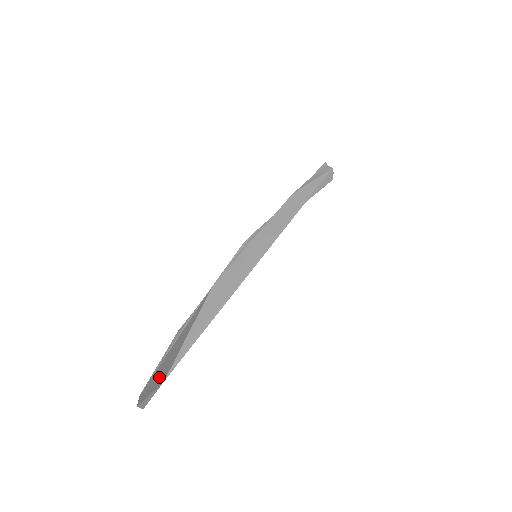
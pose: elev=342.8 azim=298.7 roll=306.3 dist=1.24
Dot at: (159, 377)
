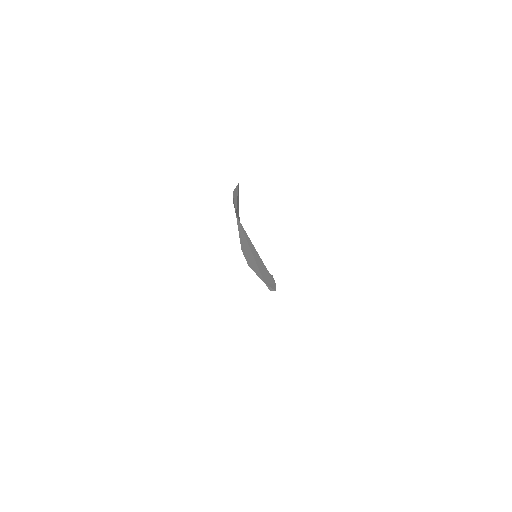
Dot at: (237, 204)
